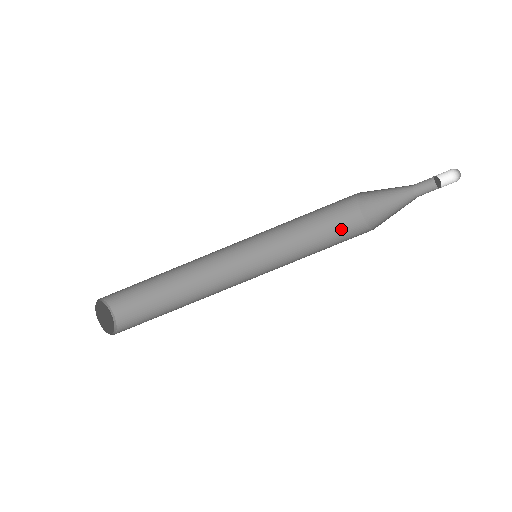
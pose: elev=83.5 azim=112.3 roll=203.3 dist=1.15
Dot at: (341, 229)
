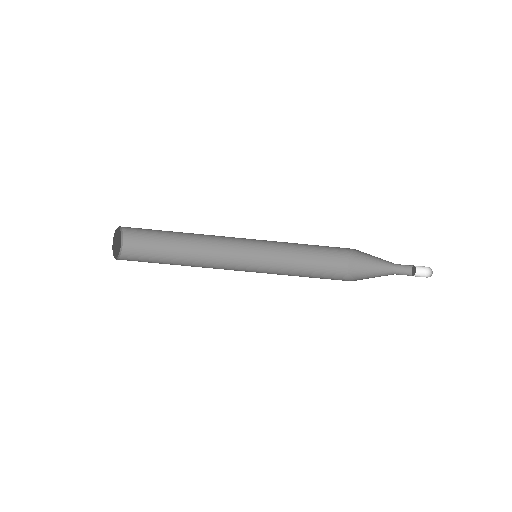
Dot at: (328, 263)
